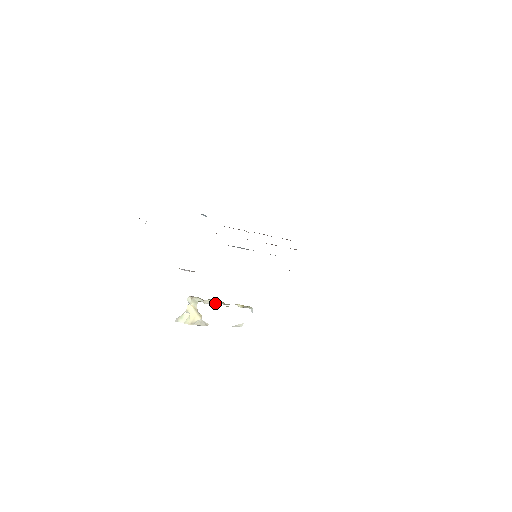
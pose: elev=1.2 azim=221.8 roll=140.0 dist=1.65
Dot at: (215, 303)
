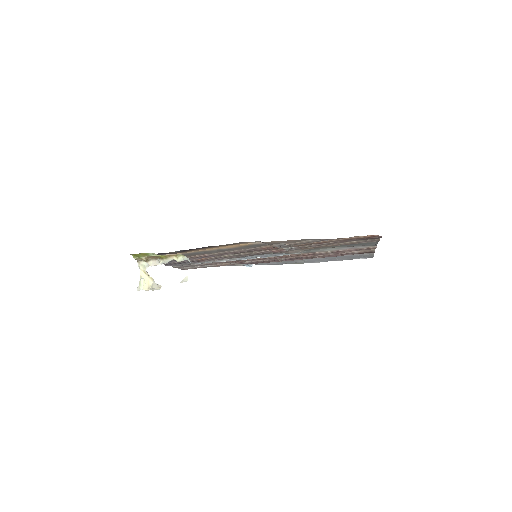
Dot at: (158, 263)
